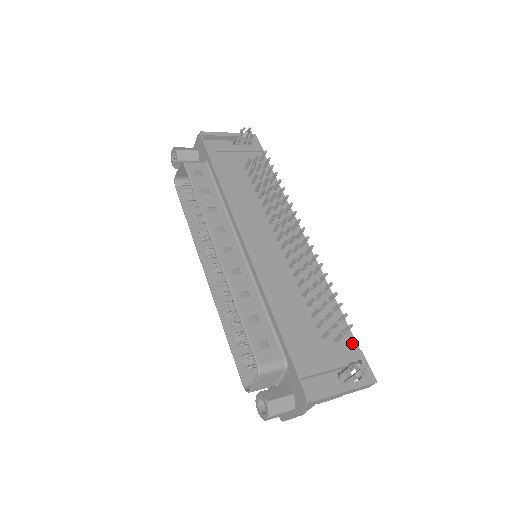
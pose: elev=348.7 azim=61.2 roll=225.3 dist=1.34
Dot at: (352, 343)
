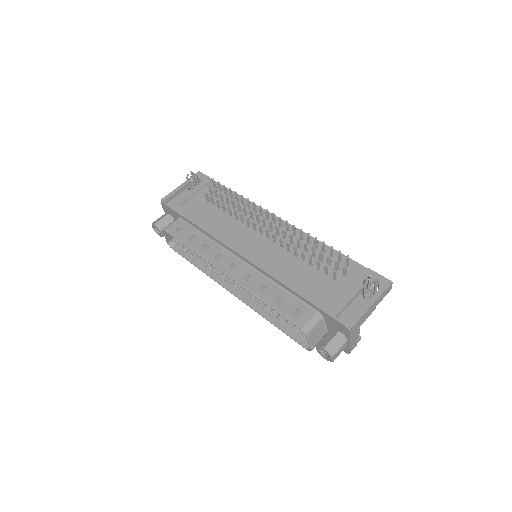
Dot at: (358, 268)
